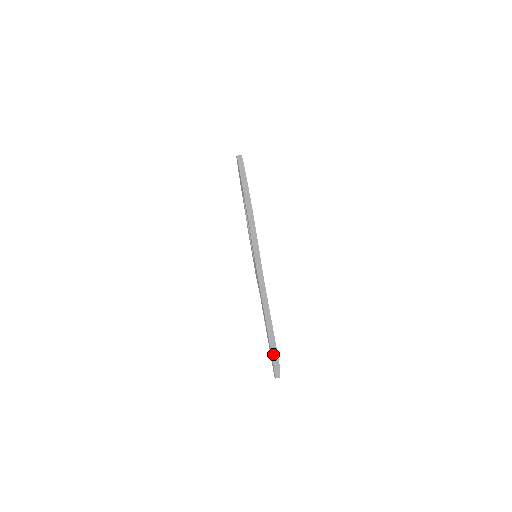
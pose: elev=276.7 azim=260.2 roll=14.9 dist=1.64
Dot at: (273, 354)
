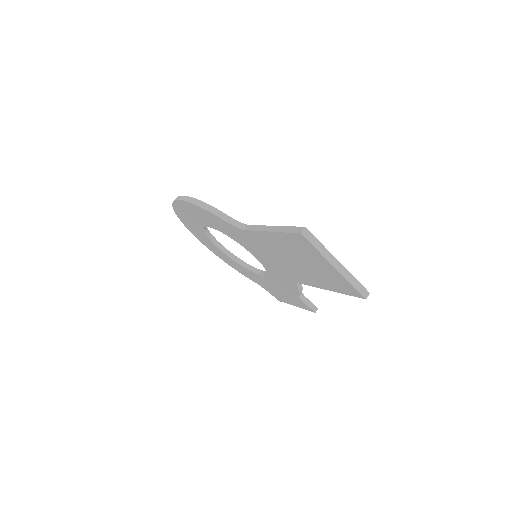
Dot at: (290, 231)
